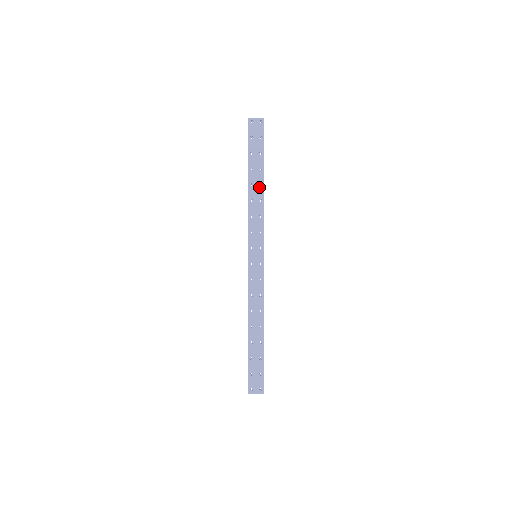
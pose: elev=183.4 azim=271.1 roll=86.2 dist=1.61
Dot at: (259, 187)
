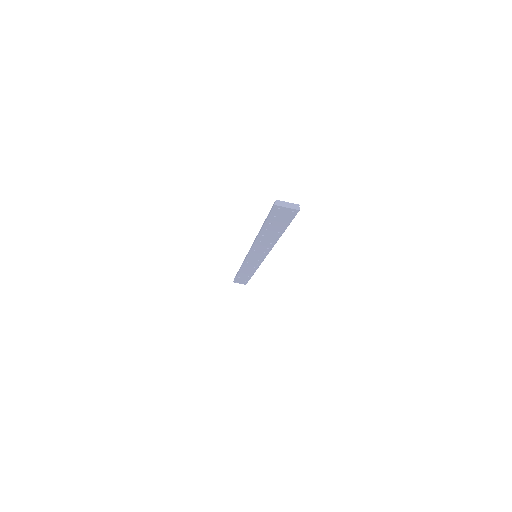
Dot at: occluded
